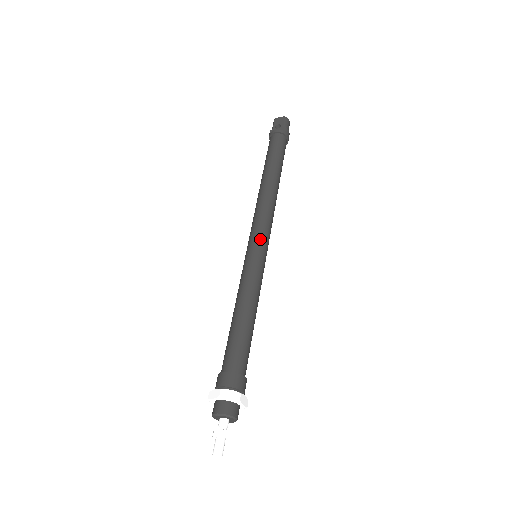
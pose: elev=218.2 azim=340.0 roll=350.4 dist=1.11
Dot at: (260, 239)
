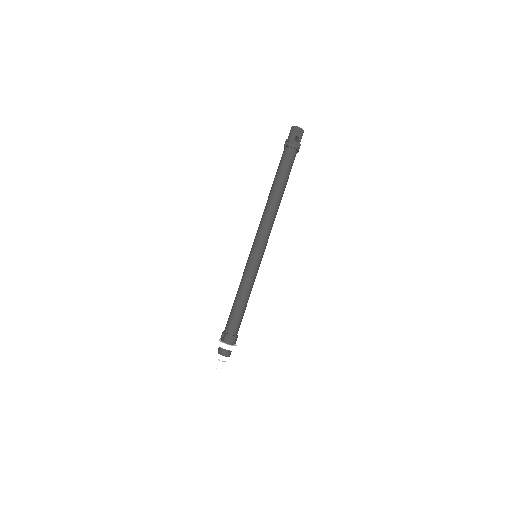
Dot at: (264, 249)
